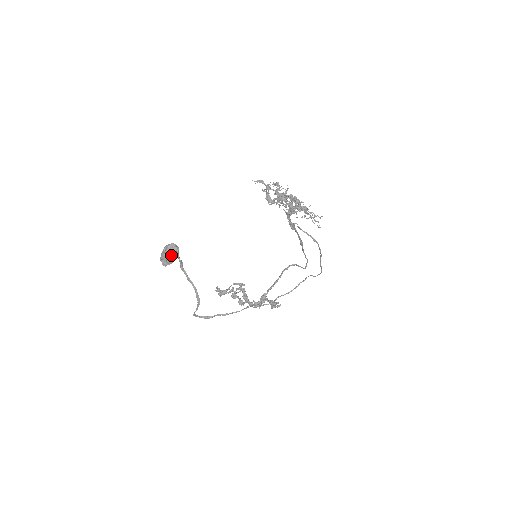
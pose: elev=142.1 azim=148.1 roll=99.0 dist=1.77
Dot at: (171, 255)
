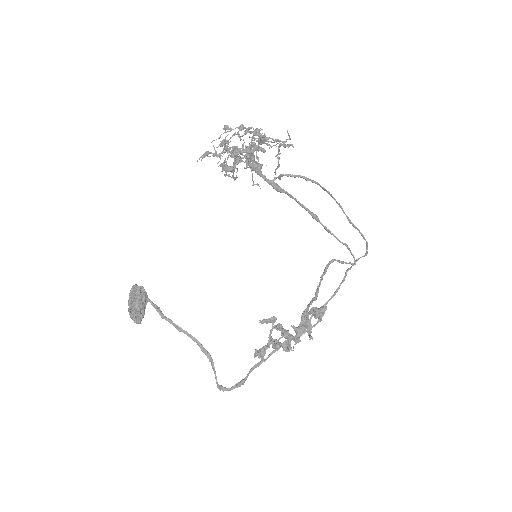
Dot at: (134, 299)
